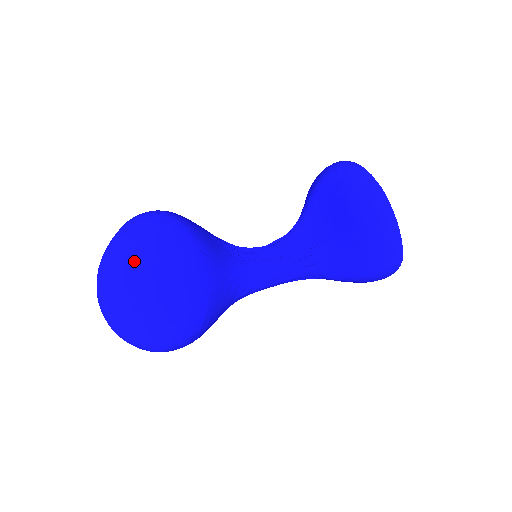
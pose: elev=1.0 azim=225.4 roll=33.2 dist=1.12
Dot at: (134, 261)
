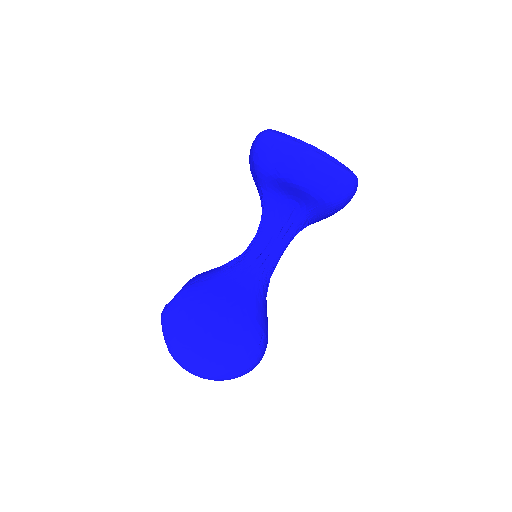
Dot at: (200, 351)
